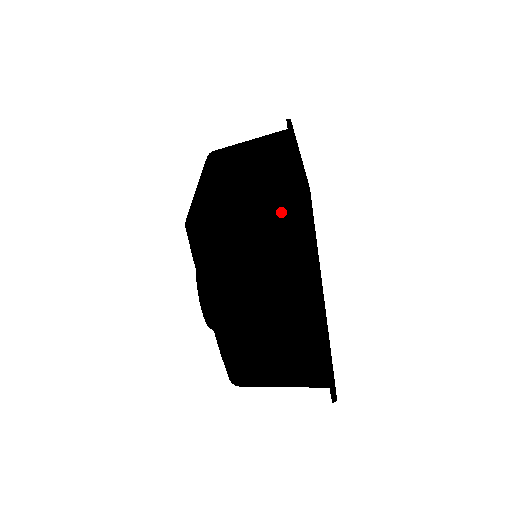
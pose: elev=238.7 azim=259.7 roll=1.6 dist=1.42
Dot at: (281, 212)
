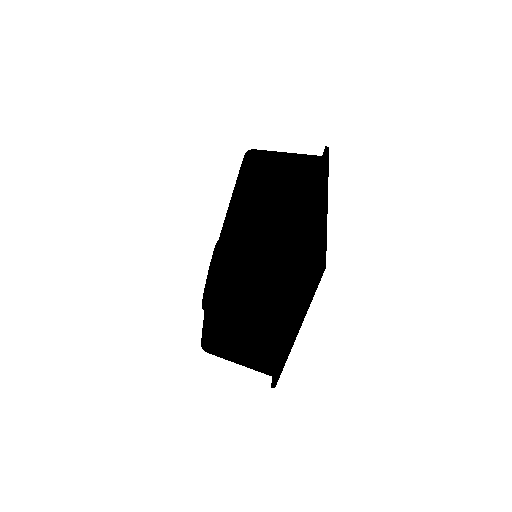
Dot at: (297, 269)
